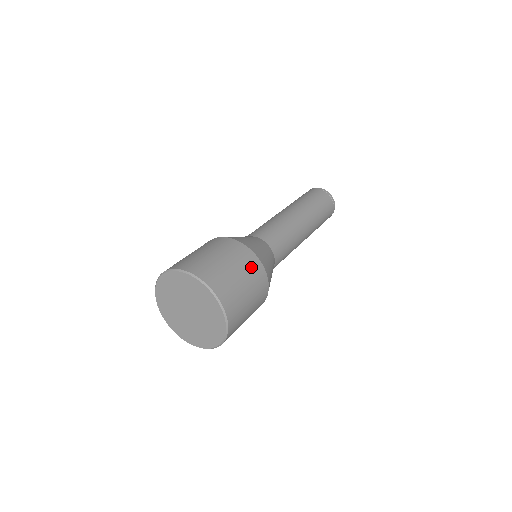
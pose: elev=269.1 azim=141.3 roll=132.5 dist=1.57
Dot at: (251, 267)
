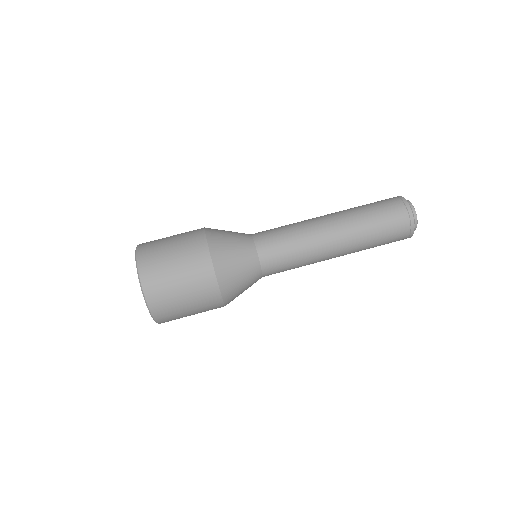
Dot at: (194, 258)
